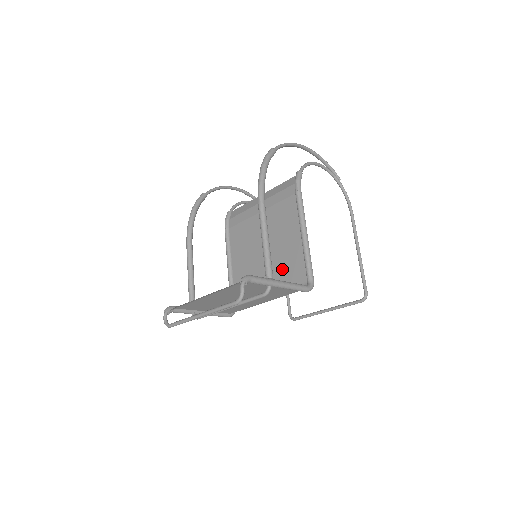
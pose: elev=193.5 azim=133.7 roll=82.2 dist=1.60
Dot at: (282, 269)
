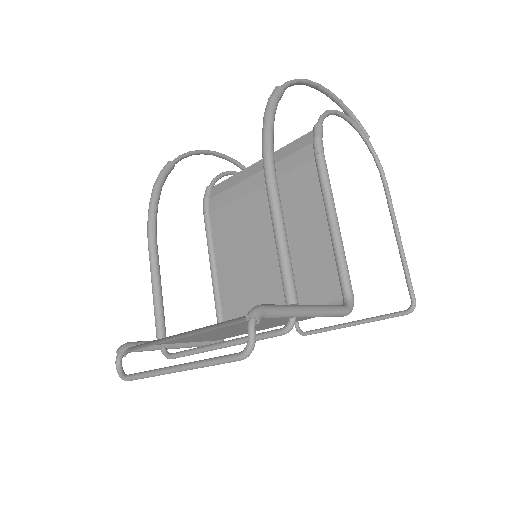
Dot at: (298, 276)
